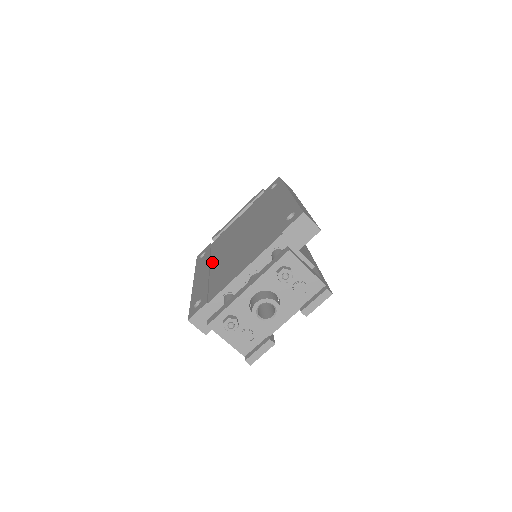
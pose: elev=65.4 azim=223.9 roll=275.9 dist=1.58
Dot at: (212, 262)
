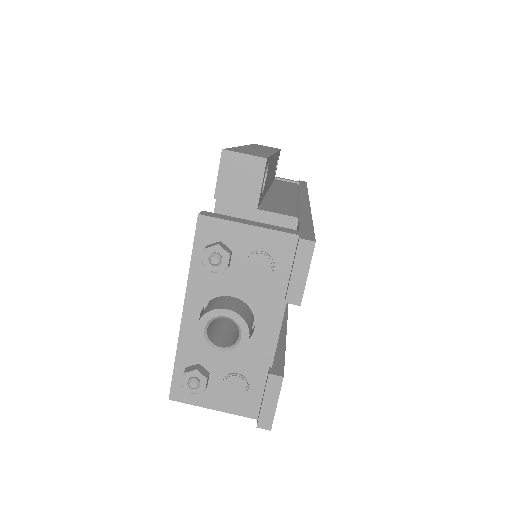
Dot at: occluded
